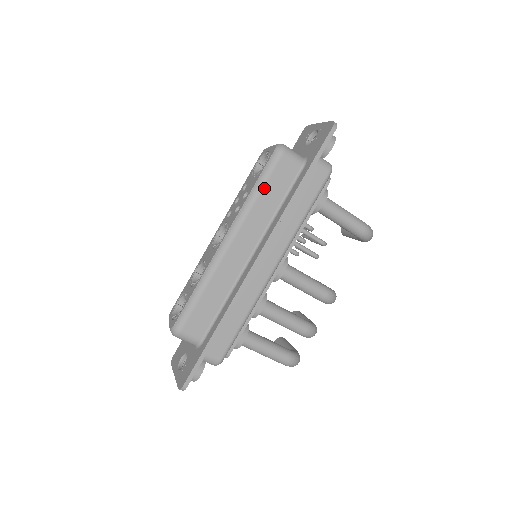
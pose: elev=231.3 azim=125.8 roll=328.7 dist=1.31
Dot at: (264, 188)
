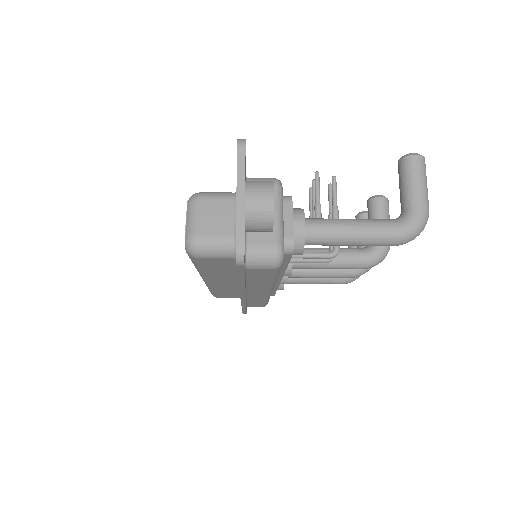
Dot at: (204, 269)
